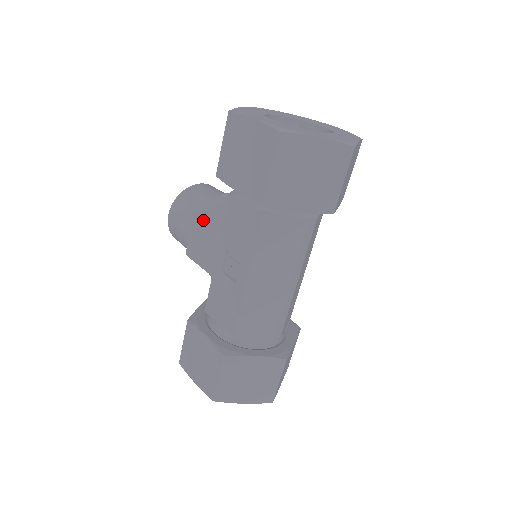
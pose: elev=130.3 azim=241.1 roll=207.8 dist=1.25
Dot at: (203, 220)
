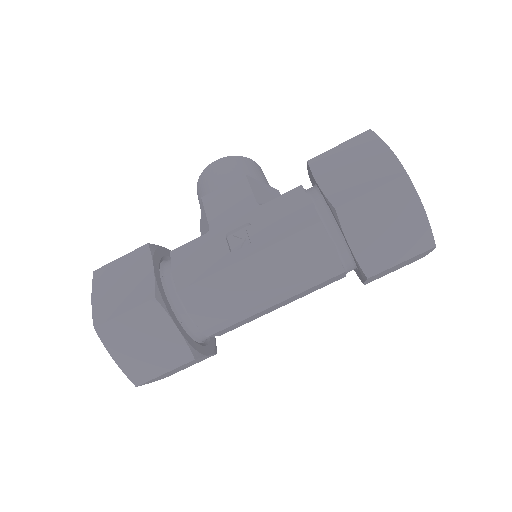
Dot at: (250, 185)
